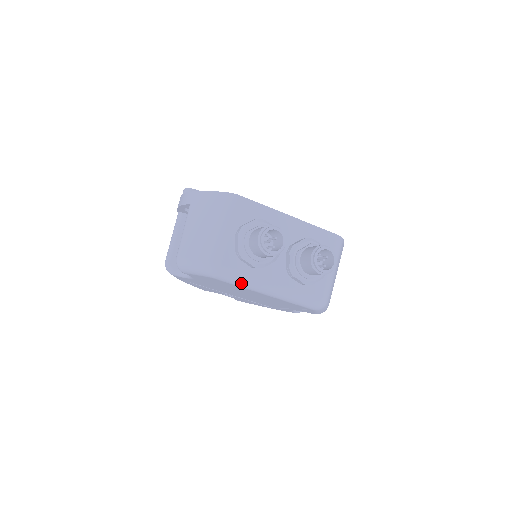
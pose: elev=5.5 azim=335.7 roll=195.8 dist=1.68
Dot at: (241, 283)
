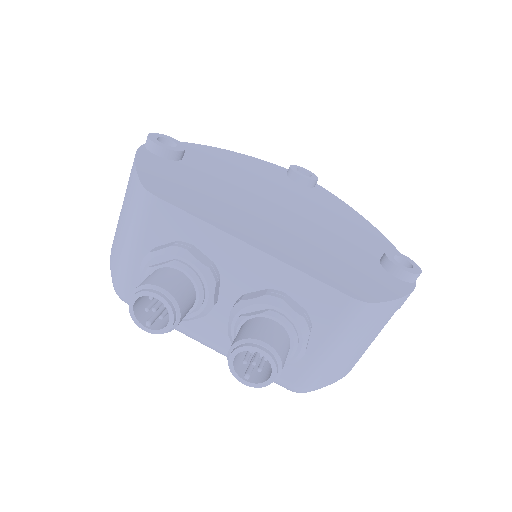
Dot at: occluded
